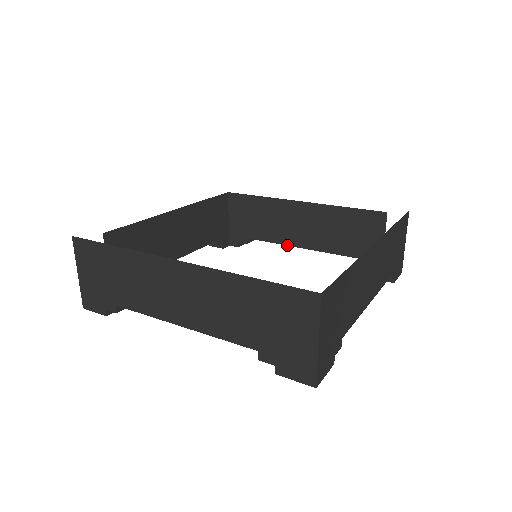
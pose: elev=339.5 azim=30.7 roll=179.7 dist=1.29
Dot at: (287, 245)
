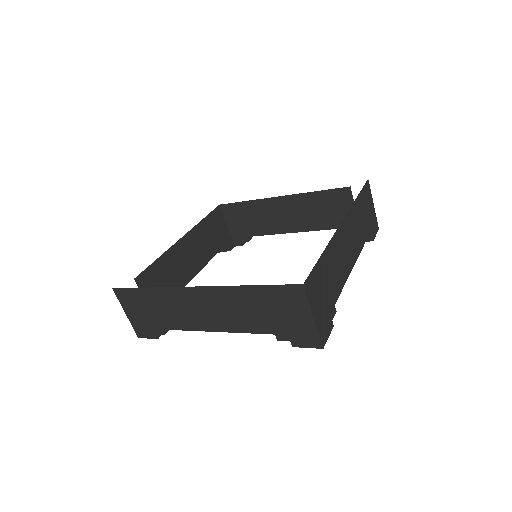
Dot at: occluded
